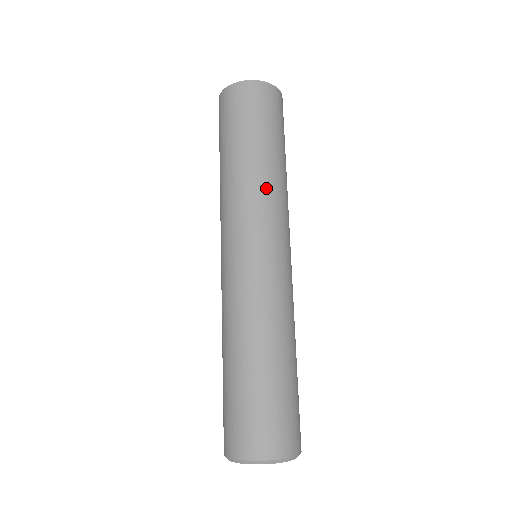
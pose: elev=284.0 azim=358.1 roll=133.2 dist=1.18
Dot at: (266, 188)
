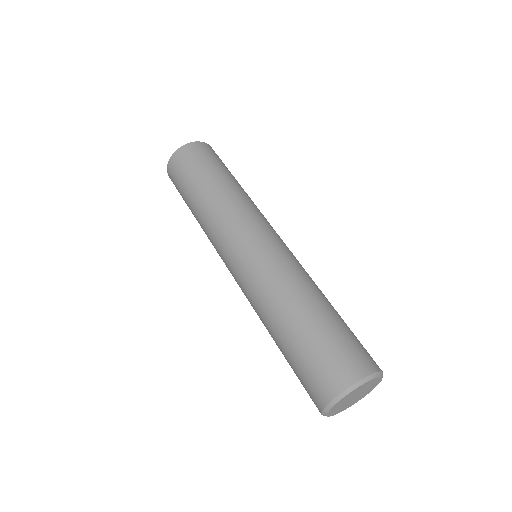
Dot at: occluded
